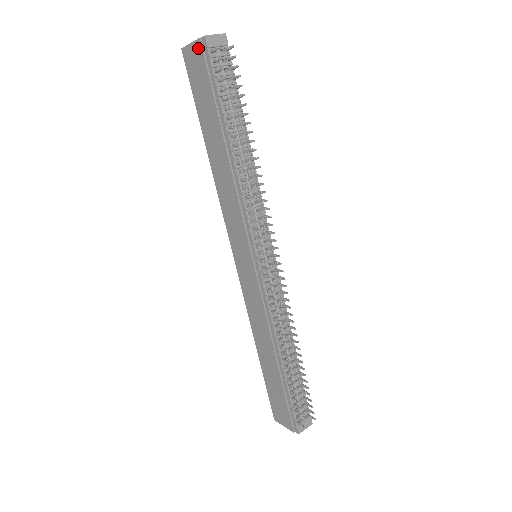
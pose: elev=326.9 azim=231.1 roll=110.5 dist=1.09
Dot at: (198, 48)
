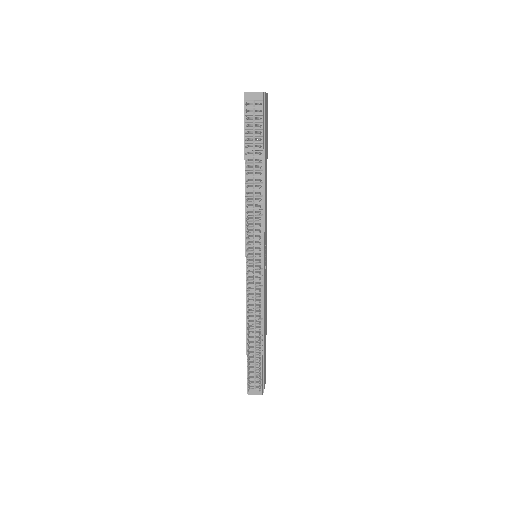
Dot at: occluded
